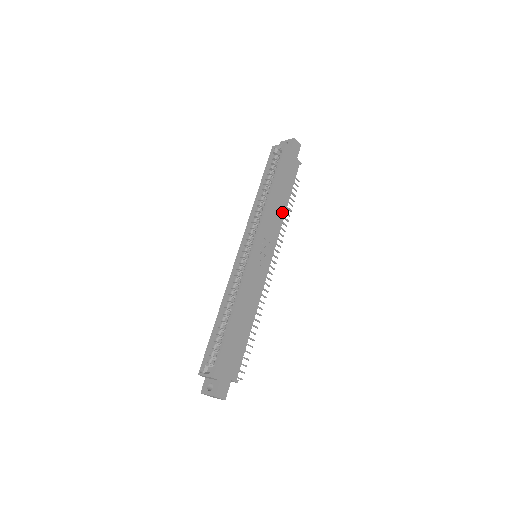
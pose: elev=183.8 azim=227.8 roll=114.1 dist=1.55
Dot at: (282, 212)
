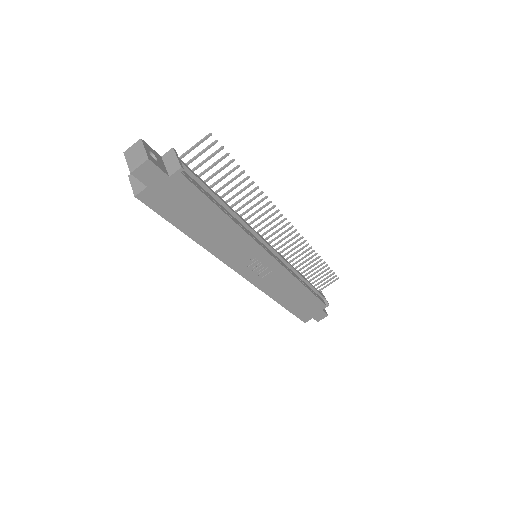
Dot at: (232, 229)
